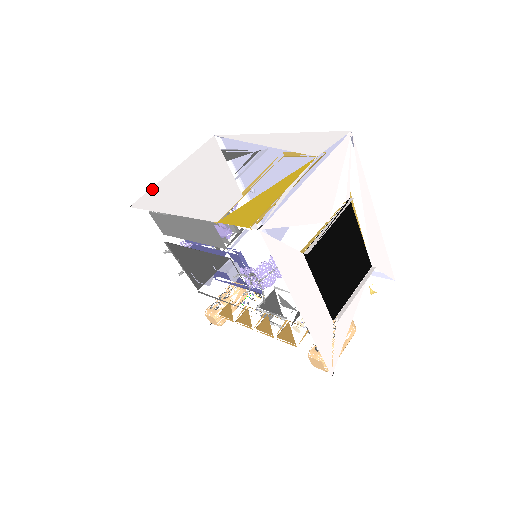
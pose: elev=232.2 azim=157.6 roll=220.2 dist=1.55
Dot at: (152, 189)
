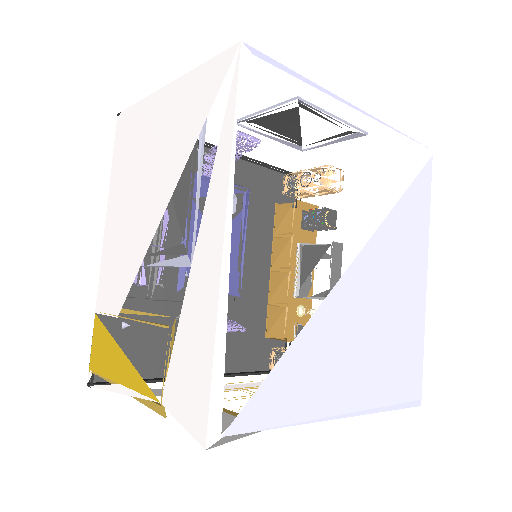
Dot at: (136, 107)
